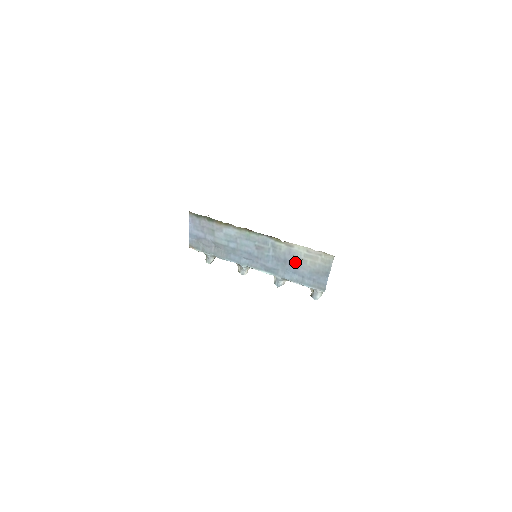
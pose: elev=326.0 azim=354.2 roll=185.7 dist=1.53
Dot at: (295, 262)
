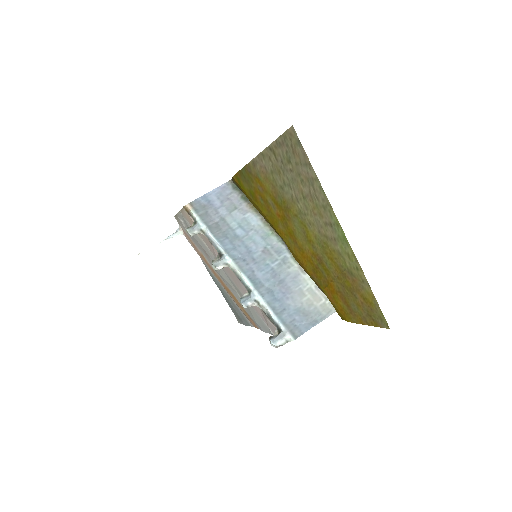
Dot at: (291, 289)
